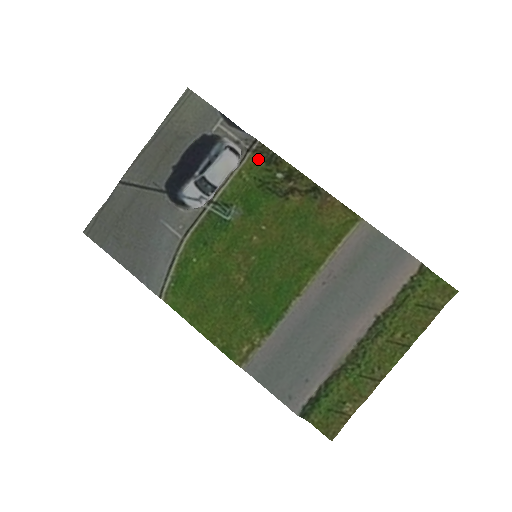
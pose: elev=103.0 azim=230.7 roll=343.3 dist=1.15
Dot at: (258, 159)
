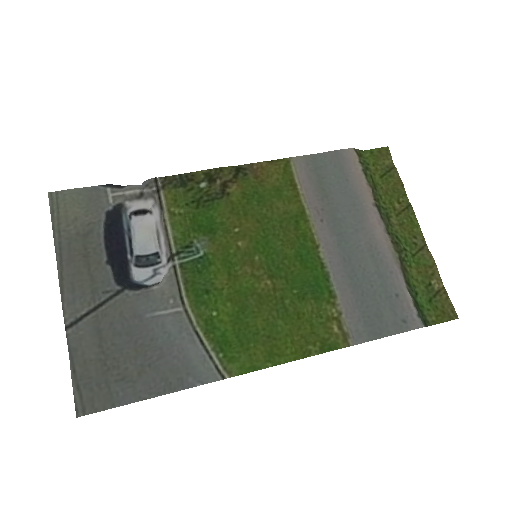
Dot at: (173, 190)
